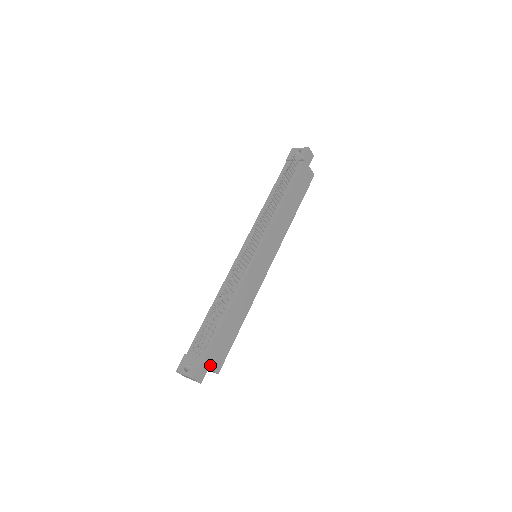
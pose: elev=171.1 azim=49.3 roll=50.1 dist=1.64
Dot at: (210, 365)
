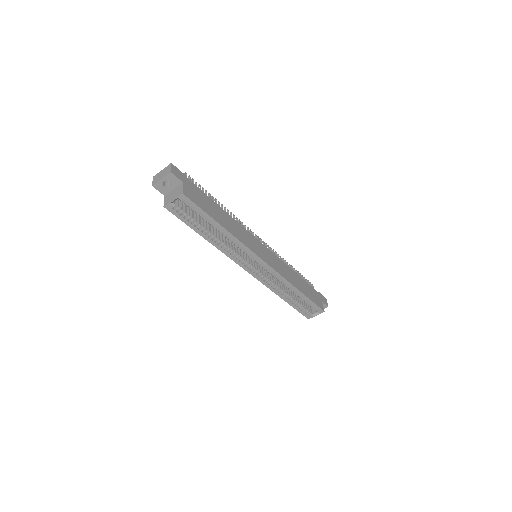
Dot at: (185, 184)
